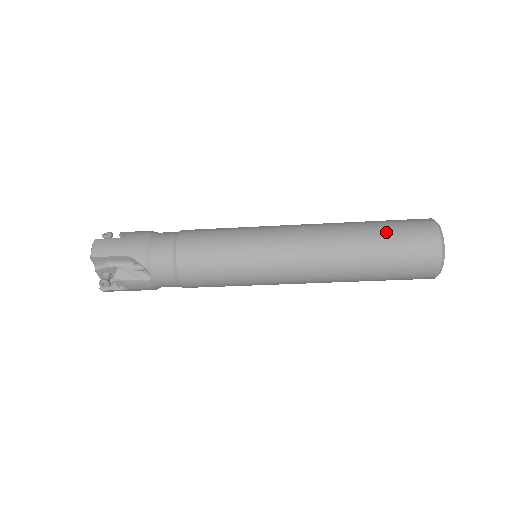
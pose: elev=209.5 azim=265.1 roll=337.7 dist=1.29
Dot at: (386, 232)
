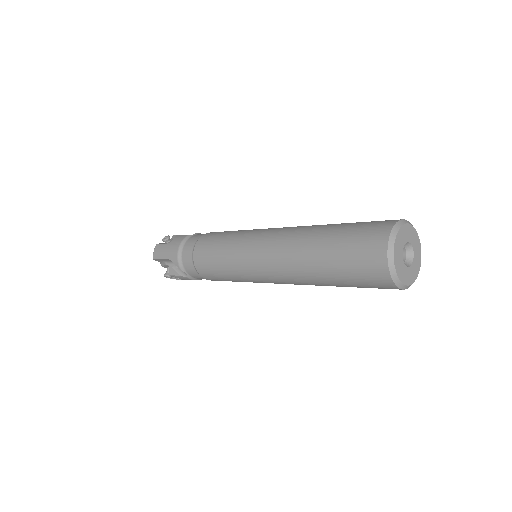
Dot at: (336, 244)
